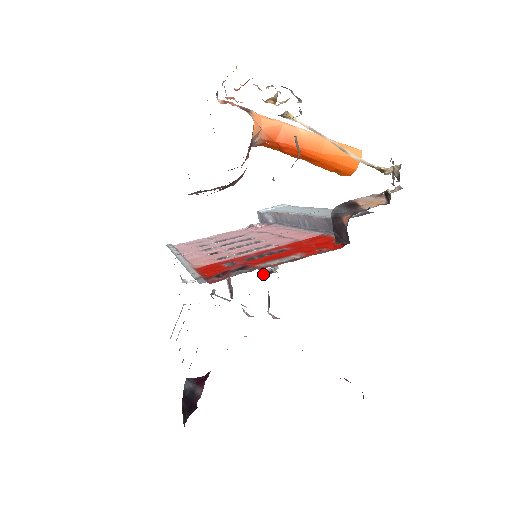
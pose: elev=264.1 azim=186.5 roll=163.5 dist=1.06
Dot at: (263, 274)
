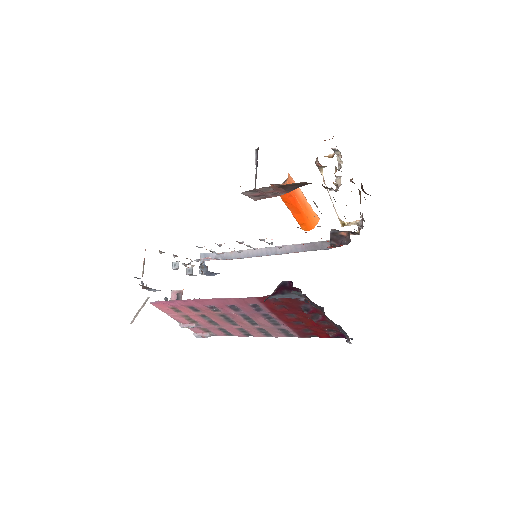
Dot at: occluded
